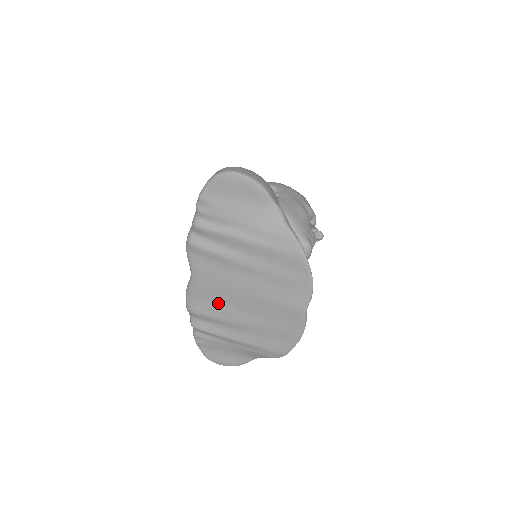
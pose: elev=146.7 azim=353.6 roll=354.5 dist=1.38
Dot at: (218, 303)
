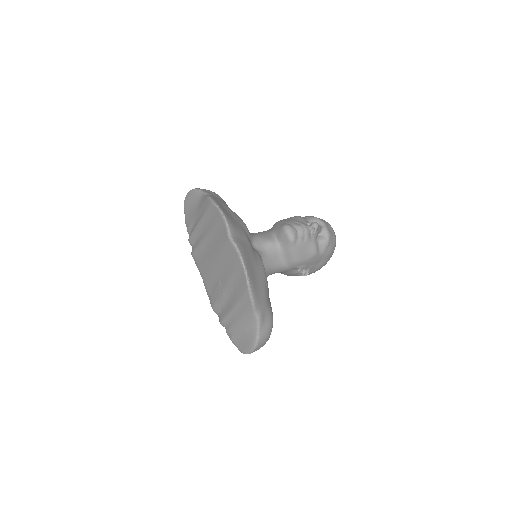
Dot at: (214, 285)
